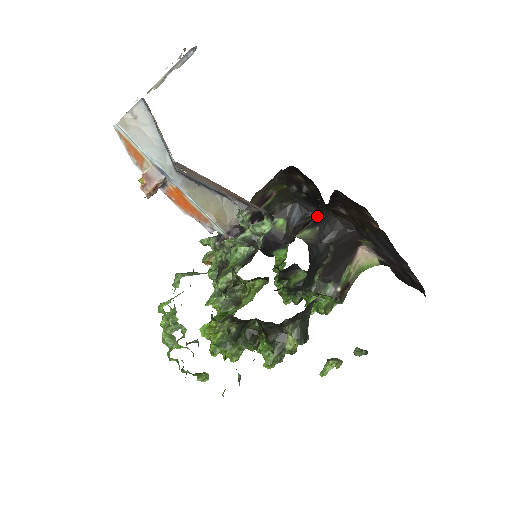
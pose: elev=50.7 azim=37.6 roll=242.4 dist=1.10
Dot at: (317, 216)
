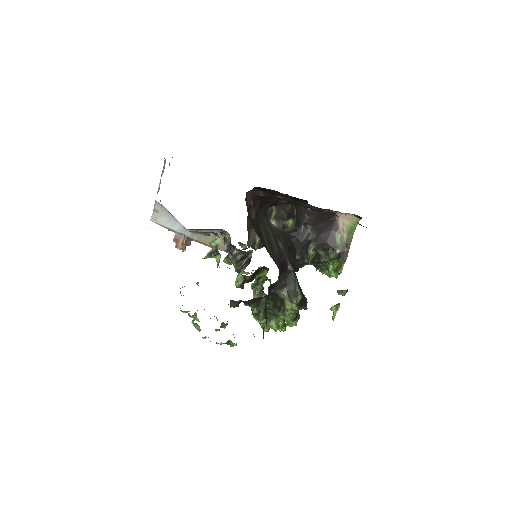
Dot at: occluded
